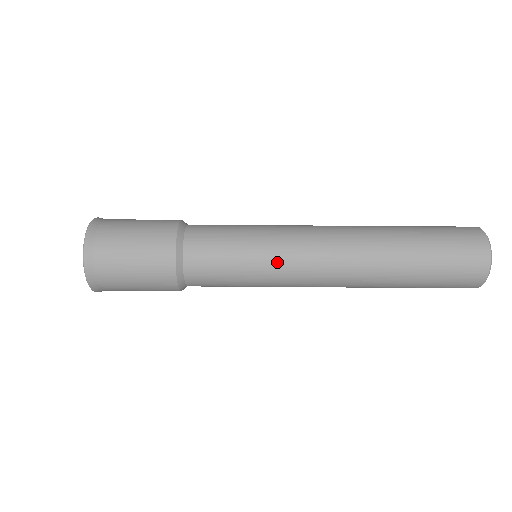
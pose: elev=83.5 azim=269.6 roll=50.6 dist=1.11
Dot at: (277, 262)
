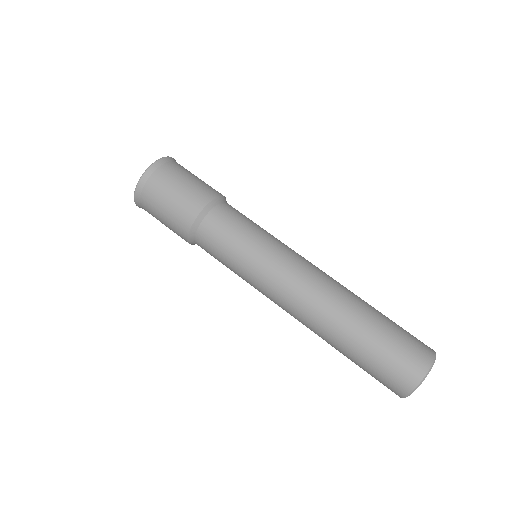
Dot at: (257, 277)
